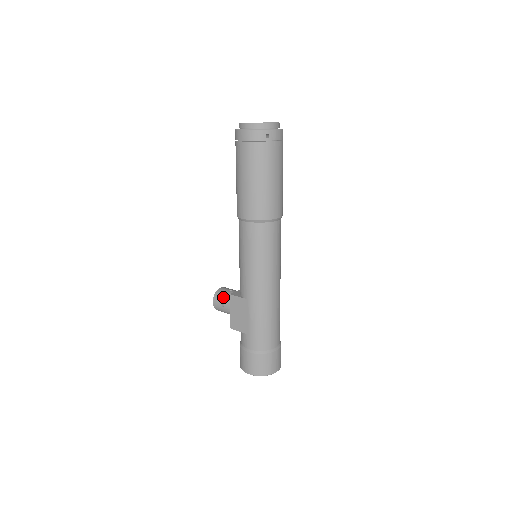
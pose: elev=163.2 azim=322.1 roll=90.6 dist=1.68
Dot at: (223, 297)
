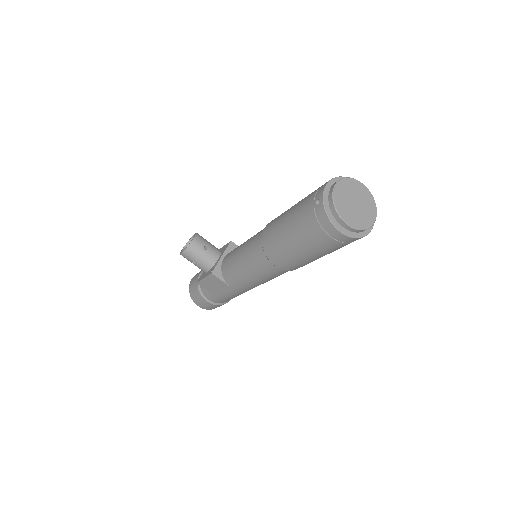
Dot at: (197, 257)
